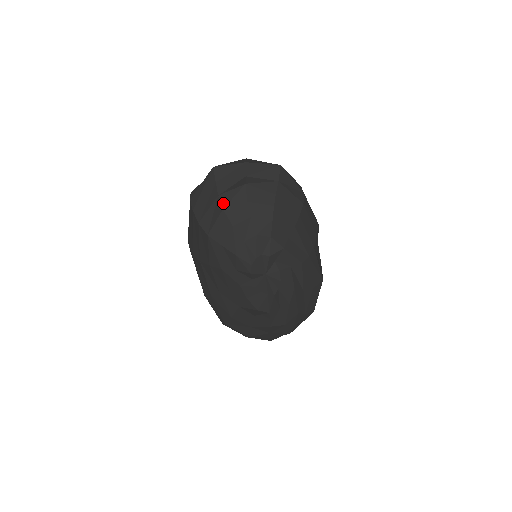
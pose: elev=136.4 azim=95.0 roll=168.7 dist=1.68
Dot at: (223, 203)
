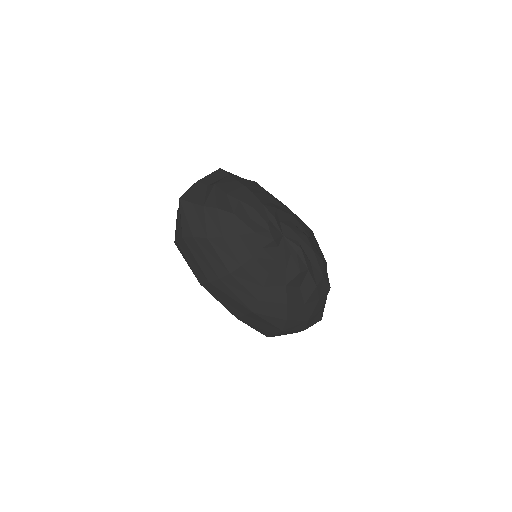
Dot at: (213, 205)
